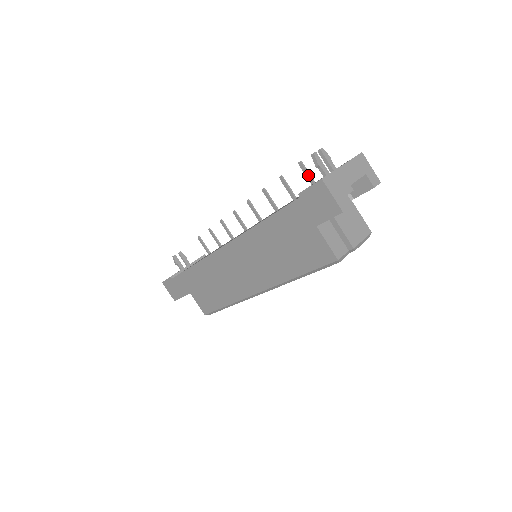
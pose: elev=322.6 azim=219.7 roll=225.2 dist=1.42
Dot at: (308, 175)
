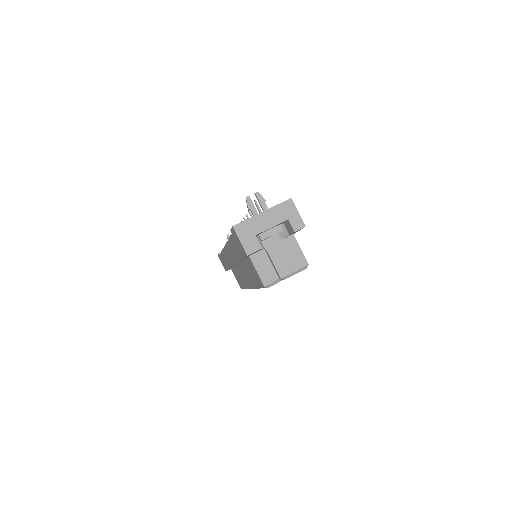
Dot at: occluded
